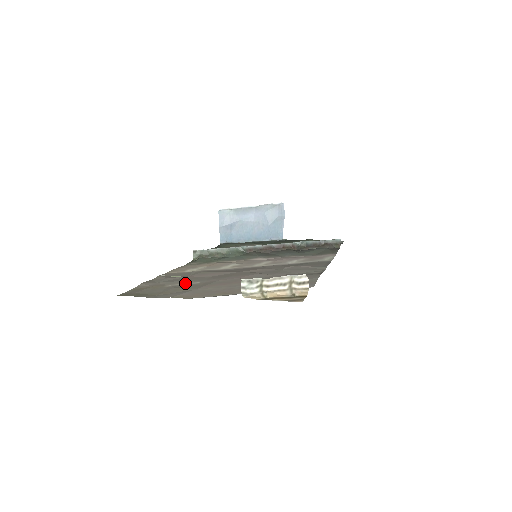
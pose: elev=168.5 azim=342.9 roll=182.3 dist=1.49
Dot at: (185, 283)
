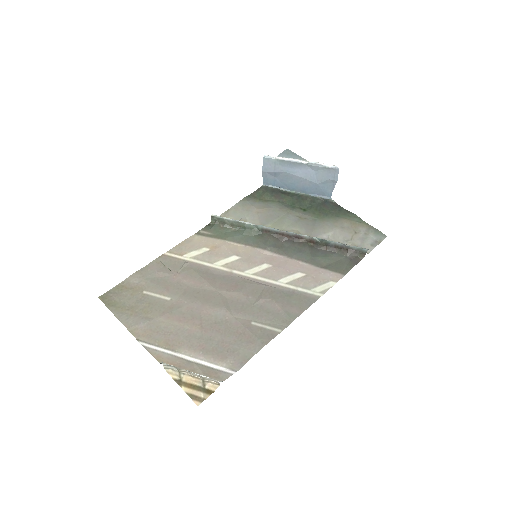
Dot at: (160, 294)
